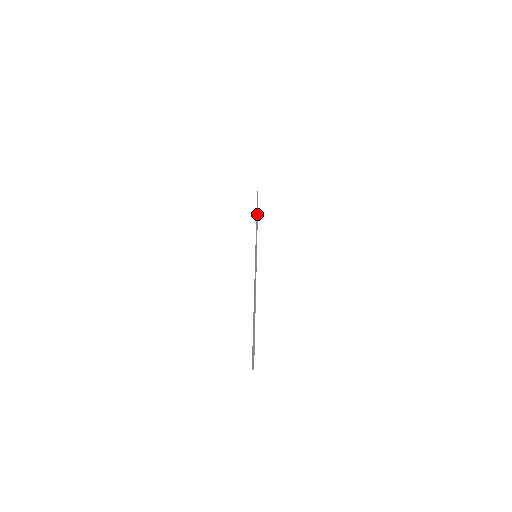
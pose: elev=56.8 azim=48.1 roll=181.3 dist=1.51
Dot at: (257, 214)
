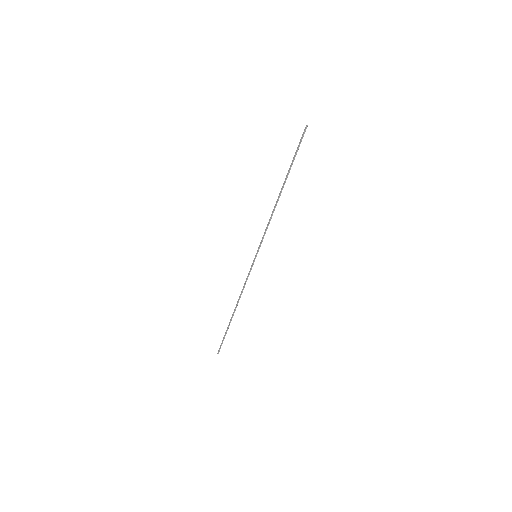
Dot at: (283, 185)
